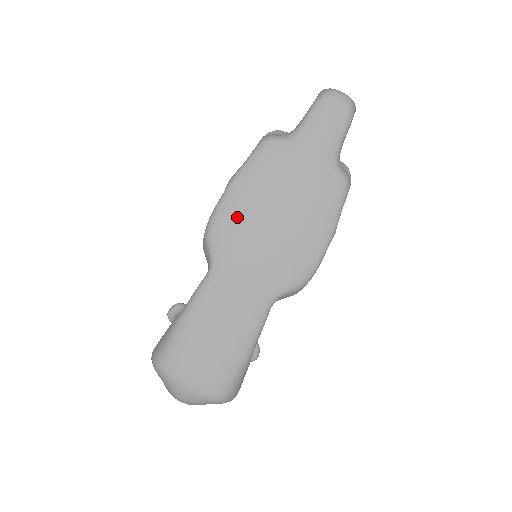
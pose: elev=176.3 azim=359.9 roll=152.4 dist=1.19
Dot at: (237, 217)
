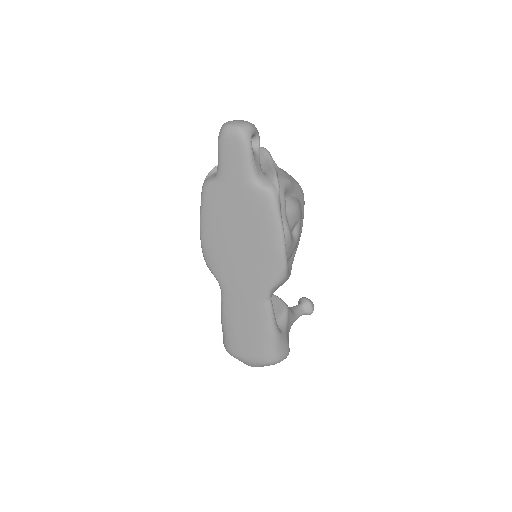
Dot at: (215, 248)
